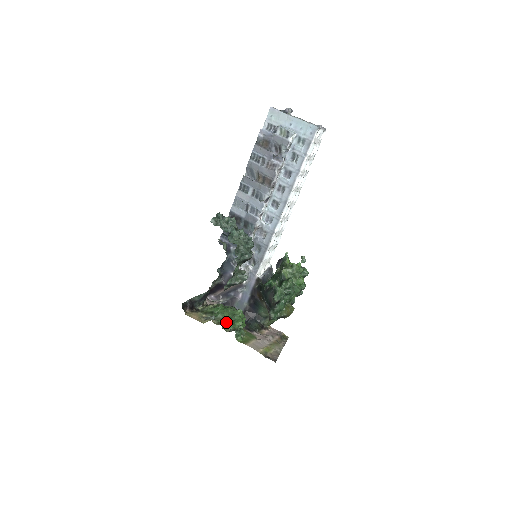
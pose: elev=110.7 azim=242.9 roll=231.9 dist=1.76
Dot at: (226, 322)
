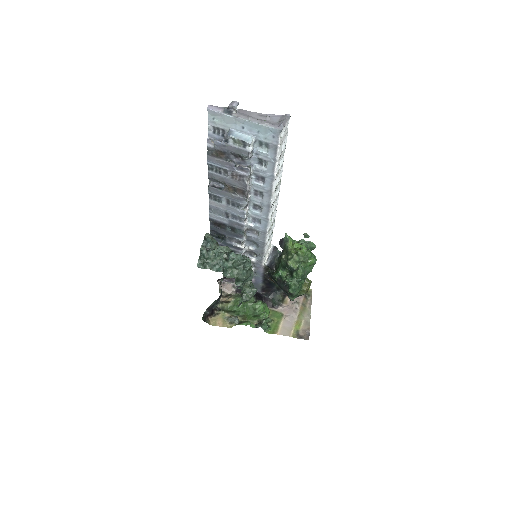
Dot at: (250, 317)
